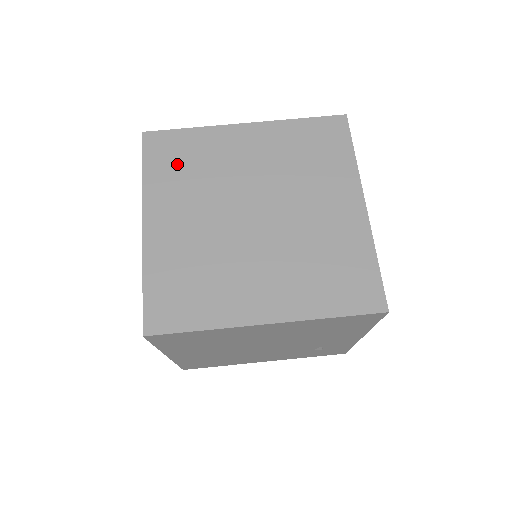
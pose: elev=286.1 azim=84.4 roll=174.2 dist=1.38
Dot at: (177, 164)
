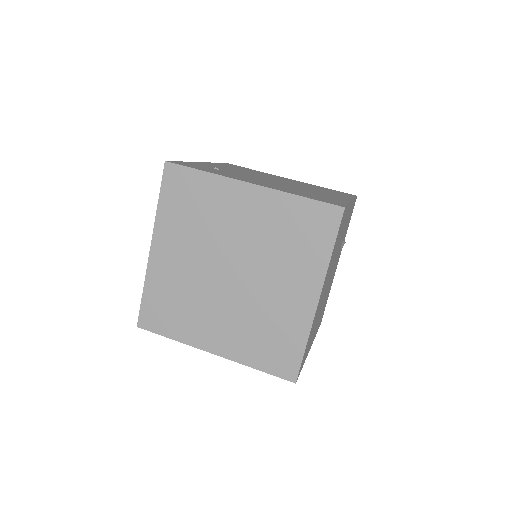
Dot at: (185, 204)
